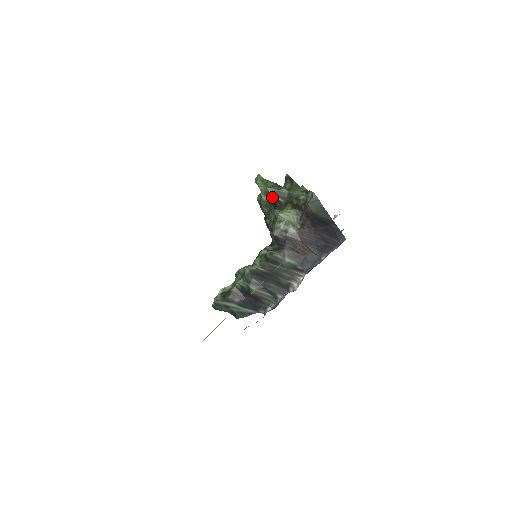
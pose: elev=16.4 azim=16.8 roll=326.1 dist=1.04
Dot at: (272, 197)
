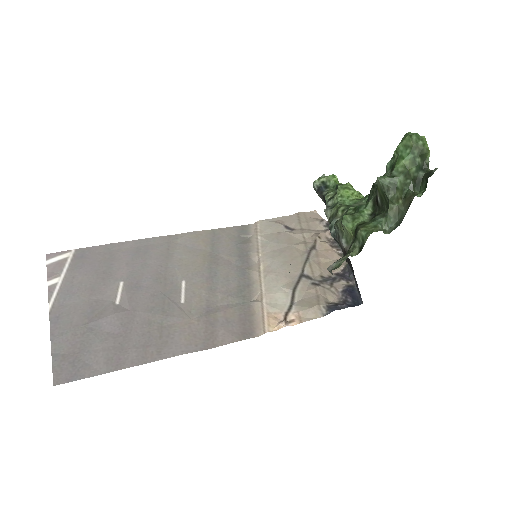
Dot at: (377, 187)
